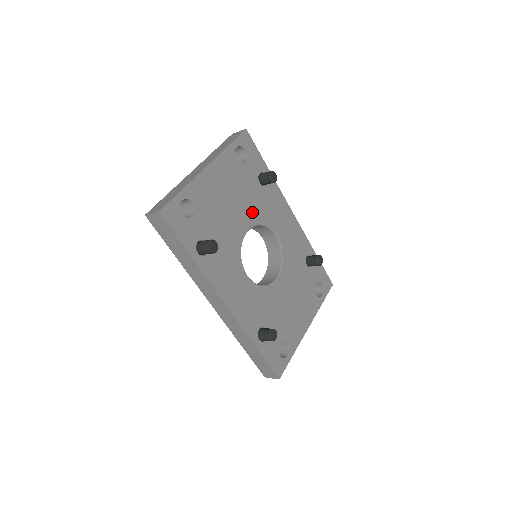
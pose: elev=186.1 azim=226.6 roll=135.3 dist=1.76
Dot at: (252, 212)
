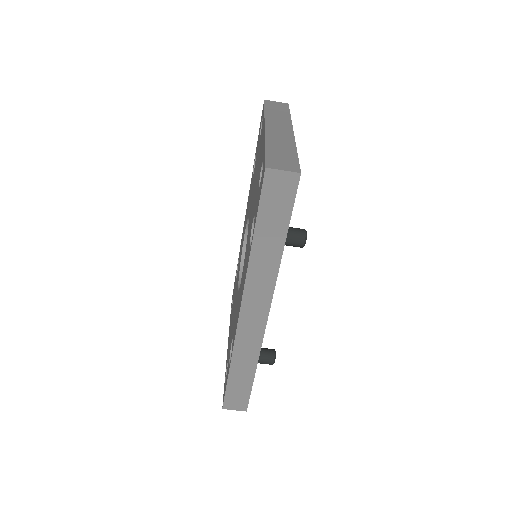
Dot at: occluded
